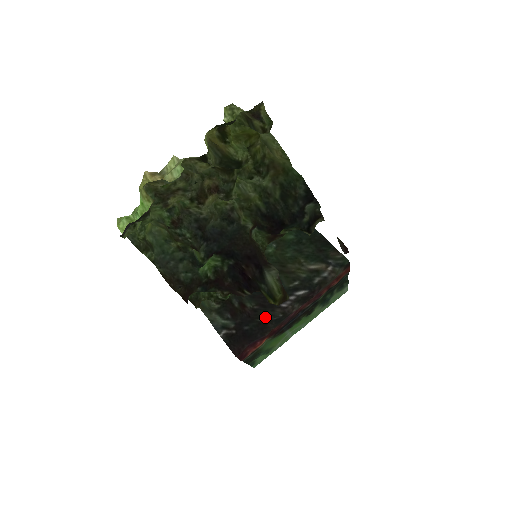
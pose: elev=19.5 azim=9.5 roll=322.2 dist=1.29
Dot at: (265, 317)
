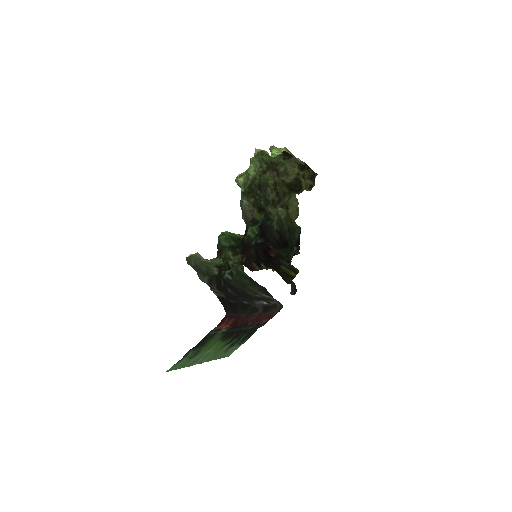
Dot at: (246, 301)
